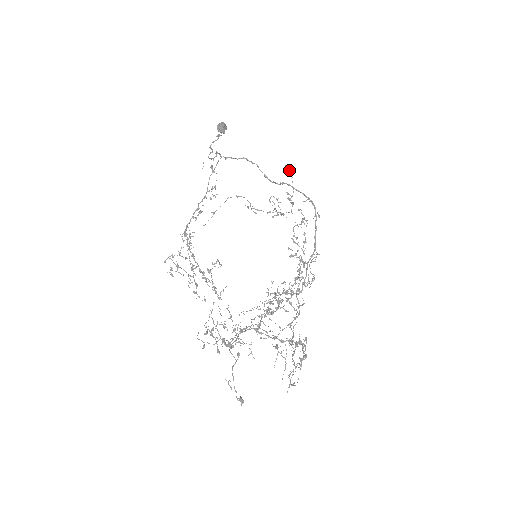
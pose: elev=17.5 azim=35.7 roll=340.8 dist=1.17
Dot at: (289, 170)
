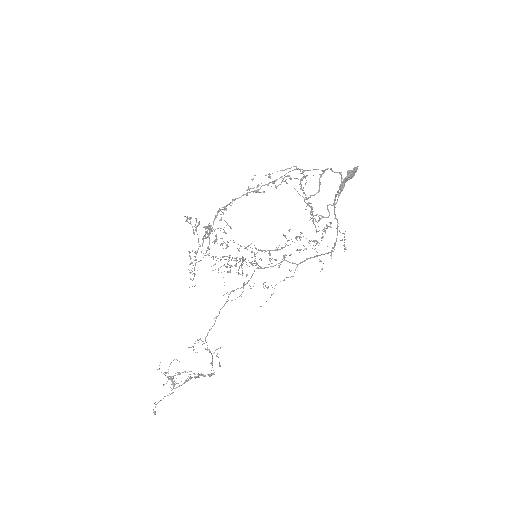
Dot at: (345, 239)
